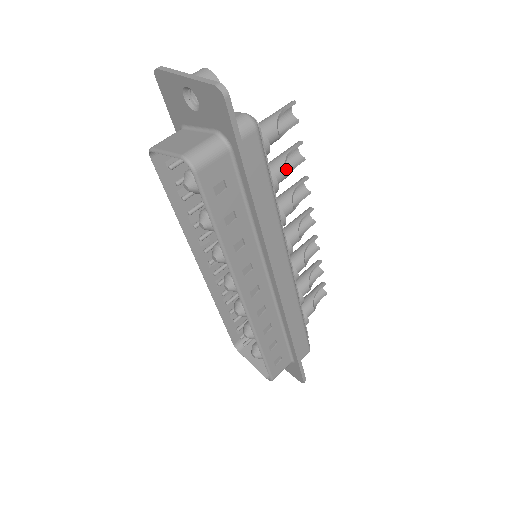
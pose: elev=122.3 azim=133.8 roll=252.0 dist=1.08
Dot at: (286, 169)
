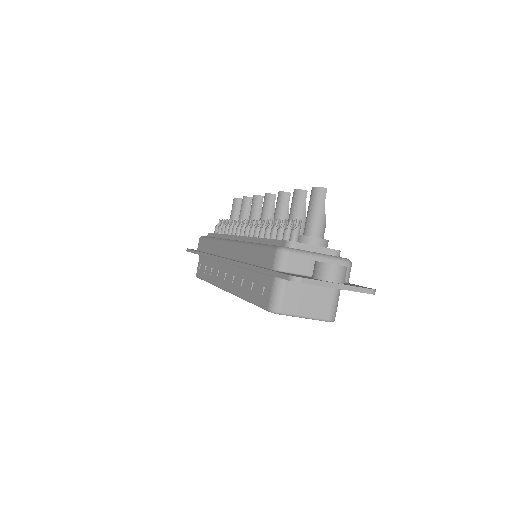
Dot at: occluded
